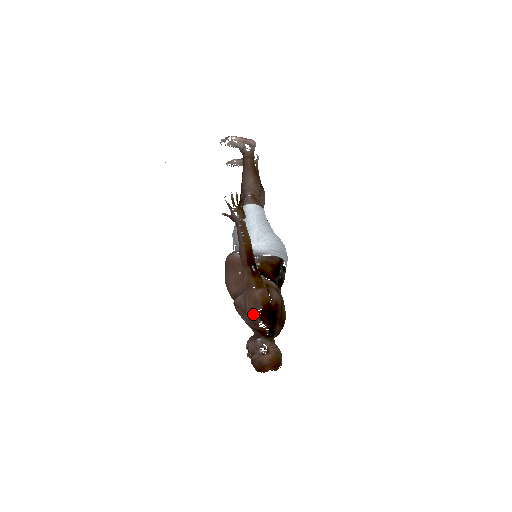
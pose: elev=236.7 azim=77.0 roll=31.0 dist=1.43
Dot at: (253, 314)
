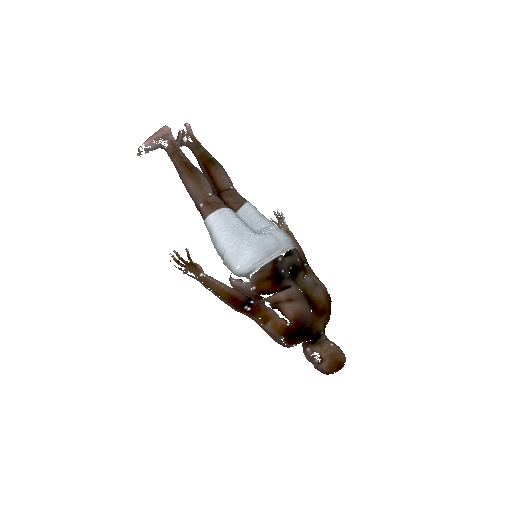
Dot at: occluded
